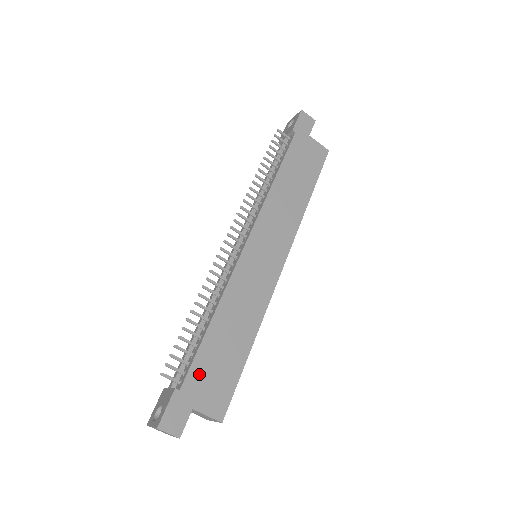
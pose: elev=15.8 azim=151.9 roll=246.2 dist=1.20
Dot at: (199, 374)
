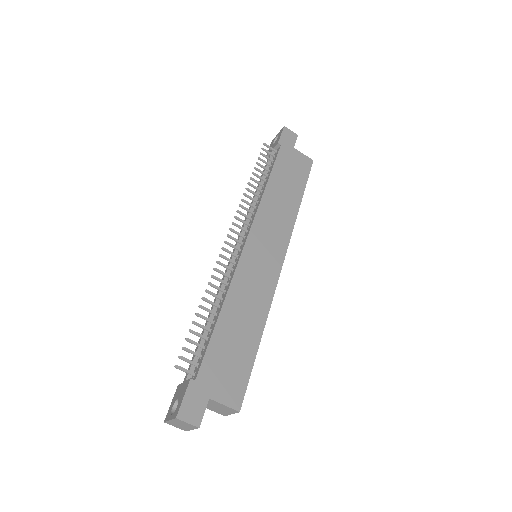
Dot at: (213, 364)
